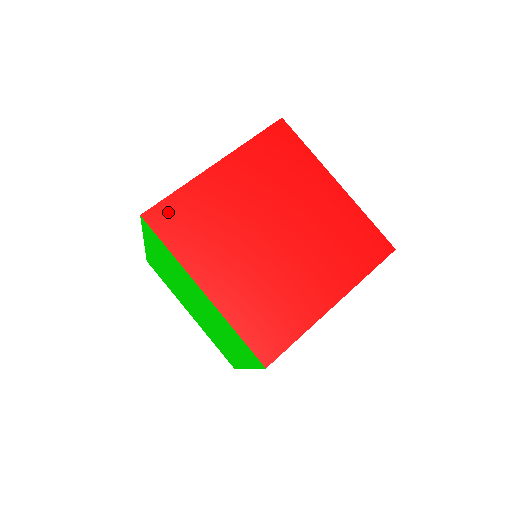
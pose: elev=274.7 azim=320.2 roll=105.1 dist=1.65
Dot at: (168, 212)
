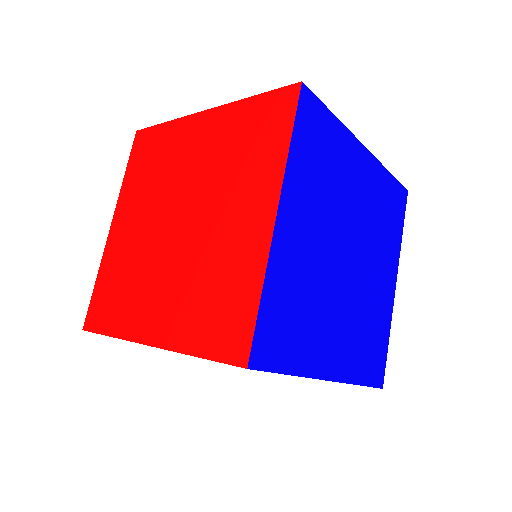
Dot at: (148, 139)
